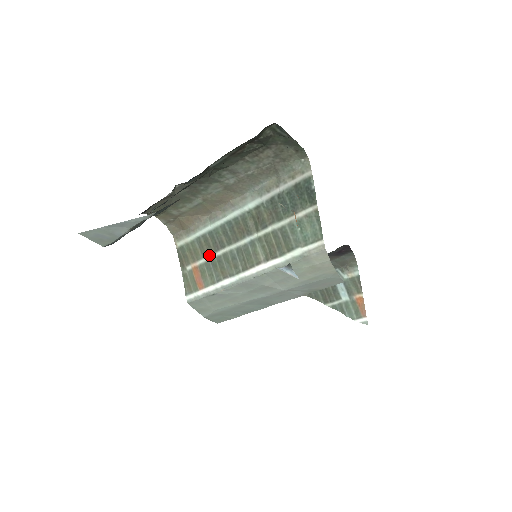
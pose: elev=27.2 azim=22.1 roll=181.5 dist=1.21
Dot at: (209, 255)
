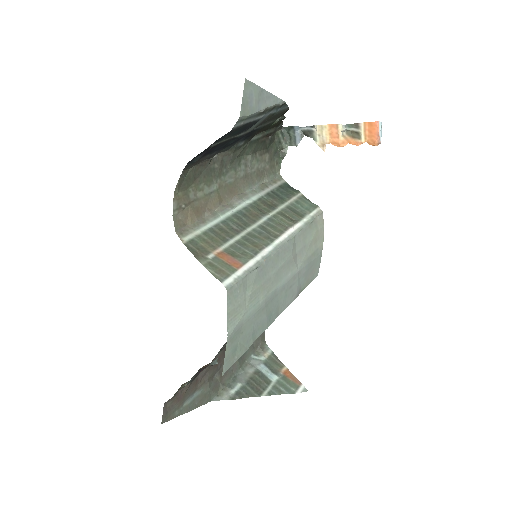
Dot at: (231, 239)
